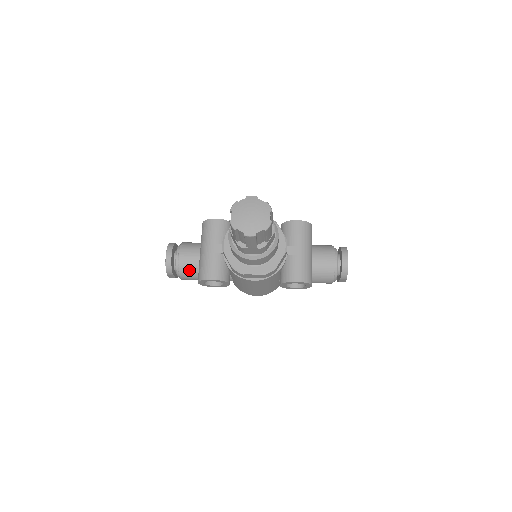
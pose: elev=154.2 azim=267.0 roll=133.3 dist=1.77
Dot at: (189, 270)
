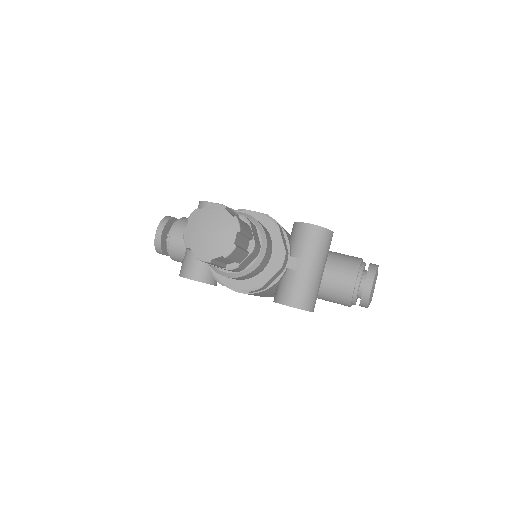
Dot at: (180, 254)
